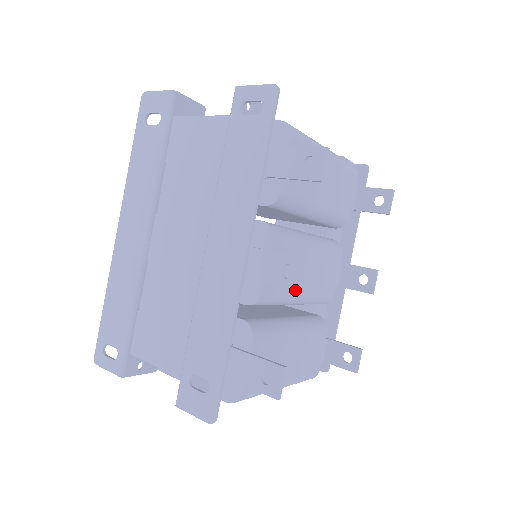
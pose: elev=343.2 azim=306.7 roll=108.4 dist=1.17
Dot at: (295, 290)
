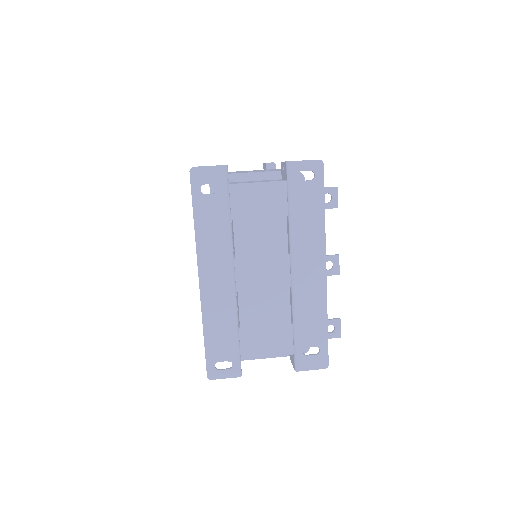
Dot at: occluded
